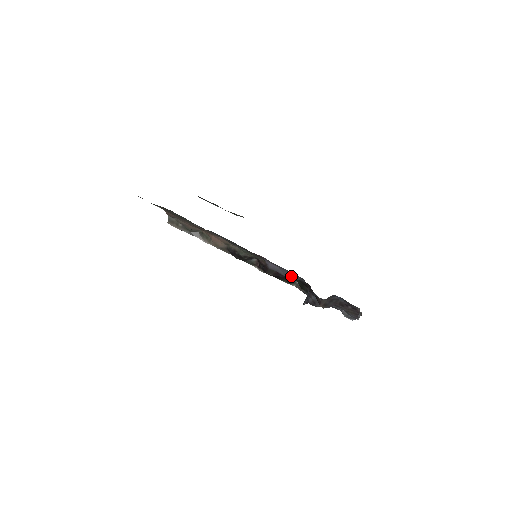
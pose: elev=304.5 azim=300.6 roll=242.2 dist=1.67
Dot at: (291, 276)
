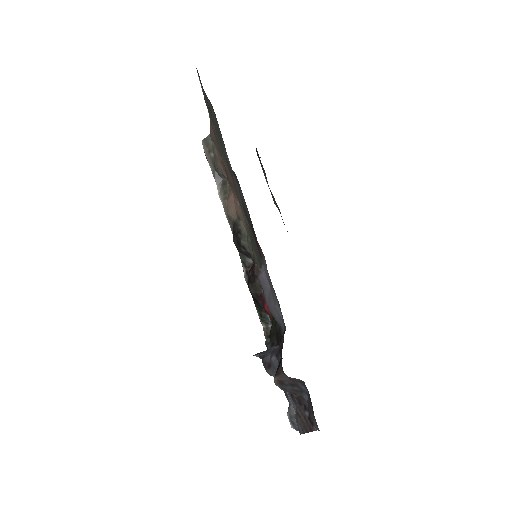
Dot at: (274, 310)
